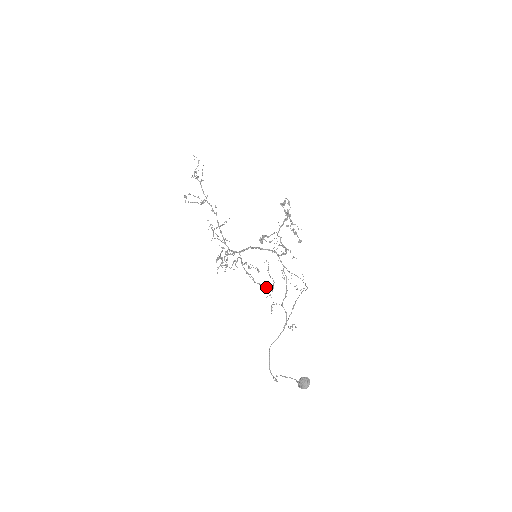
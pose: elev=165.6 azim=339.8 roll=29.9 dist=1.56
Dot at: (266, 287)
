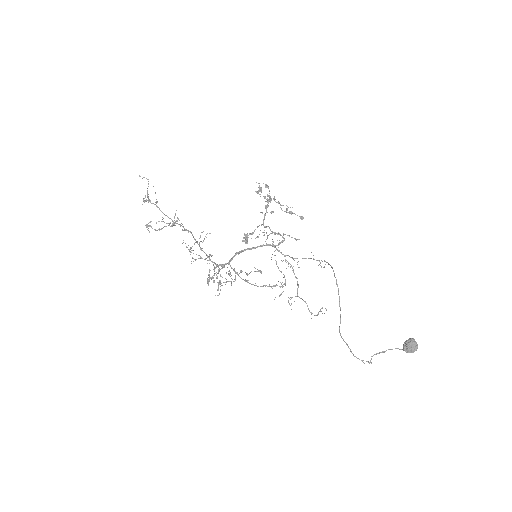
Dot at: (275, 285)
